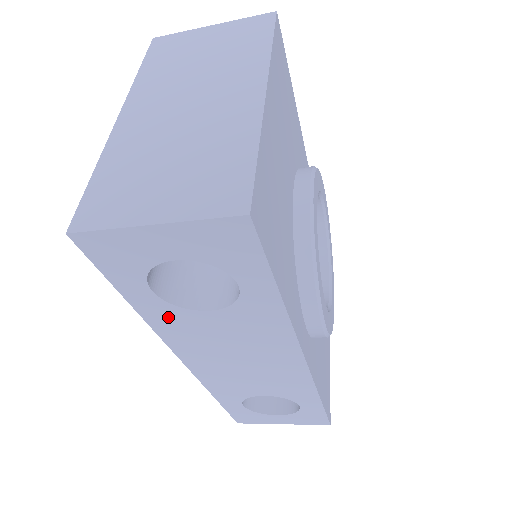
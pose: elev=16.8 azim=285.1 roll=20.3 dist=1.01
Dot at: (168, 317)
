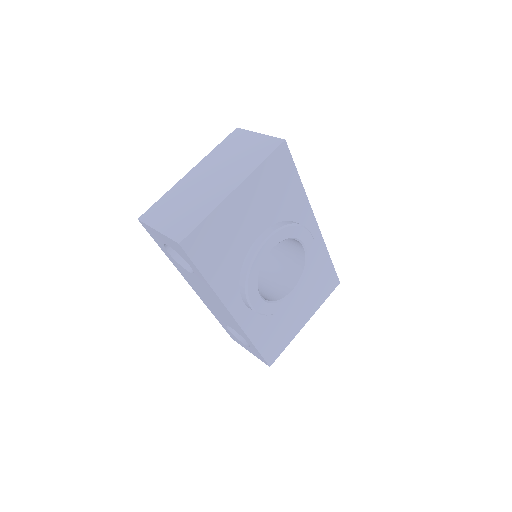
Dot at: (178, 266)
